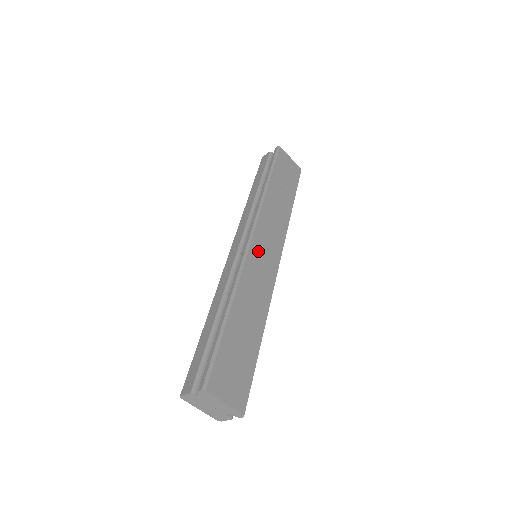
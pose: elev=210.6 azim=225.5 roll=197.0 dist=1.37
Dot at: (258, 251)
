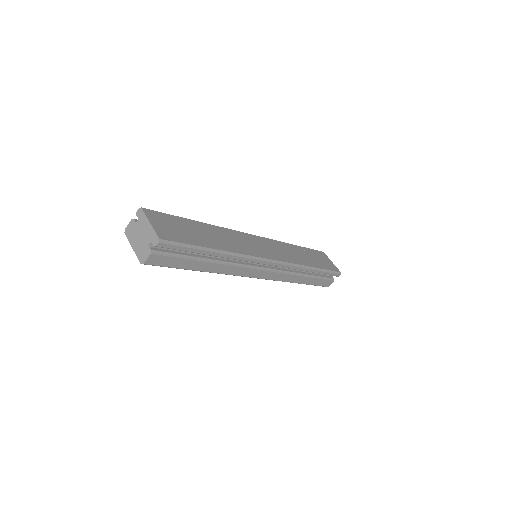
Dot at: (255, 241)
